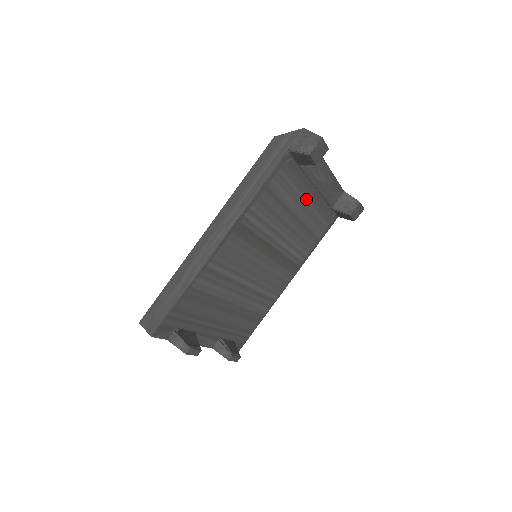
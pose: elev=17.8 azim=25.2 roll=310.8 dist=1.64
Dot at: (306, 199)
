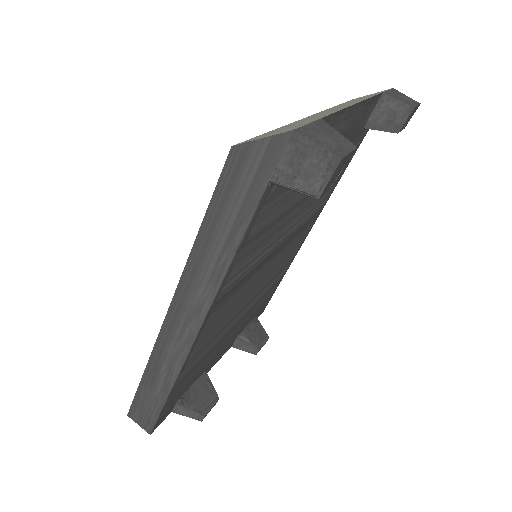
Dot at: occluded
